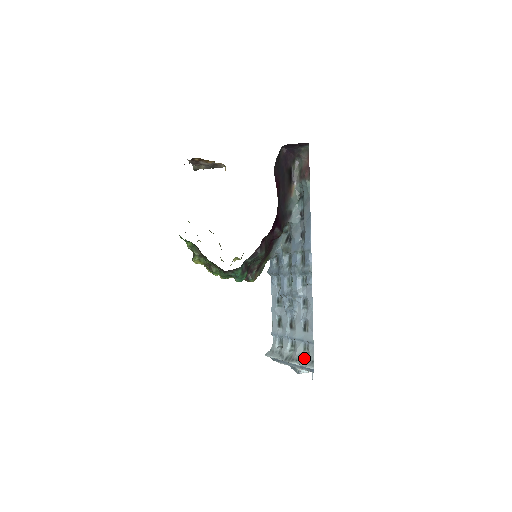
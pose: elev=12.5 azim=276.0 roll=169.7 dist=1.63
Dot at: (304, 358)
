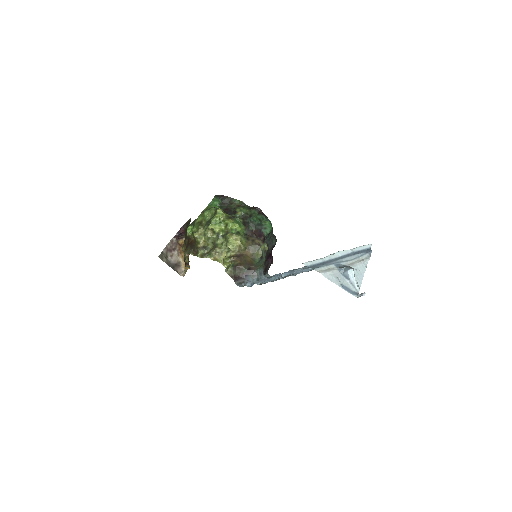
Dot at: occluded
